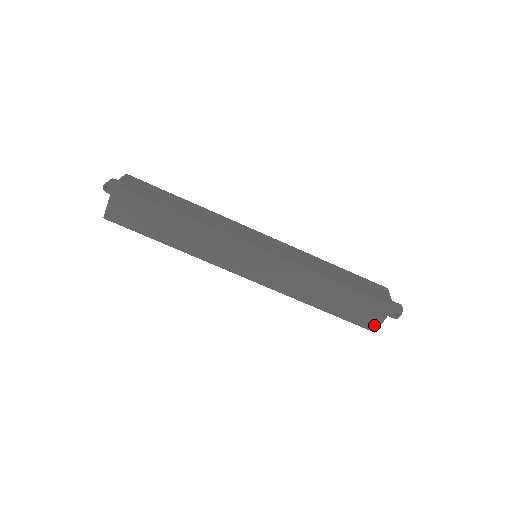
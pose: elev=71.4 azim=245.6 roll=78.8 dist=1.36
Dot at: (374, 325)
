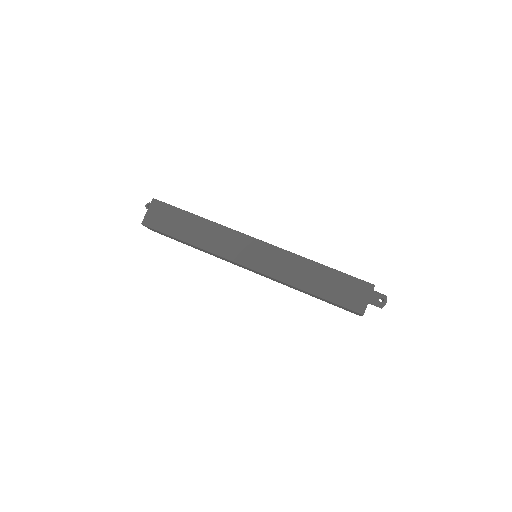
Dot at: (361, 306)
